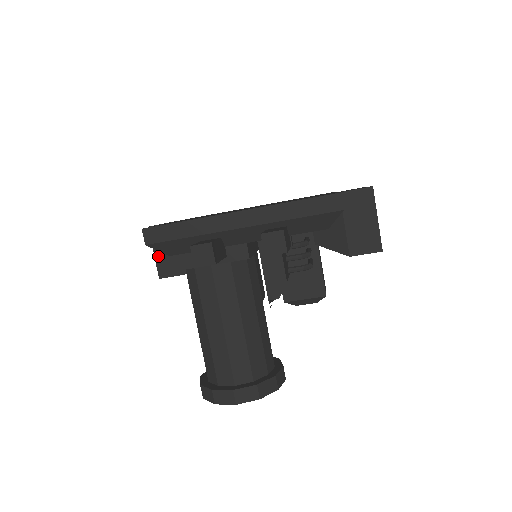
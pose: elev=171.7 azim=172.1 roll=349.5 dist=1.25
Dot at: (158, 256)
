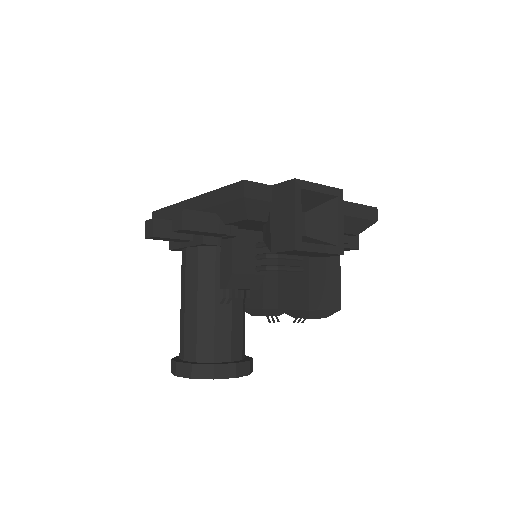
Dot at: occluded
